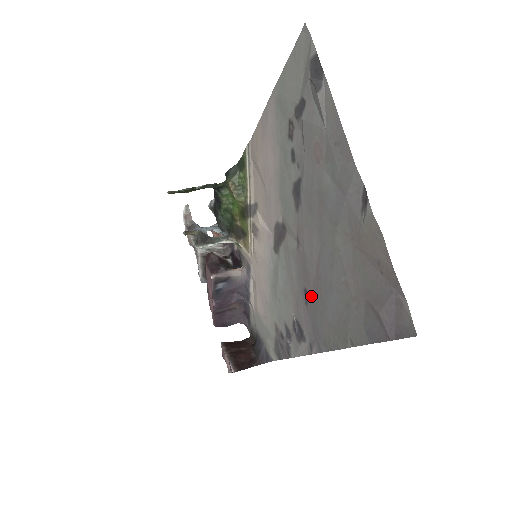
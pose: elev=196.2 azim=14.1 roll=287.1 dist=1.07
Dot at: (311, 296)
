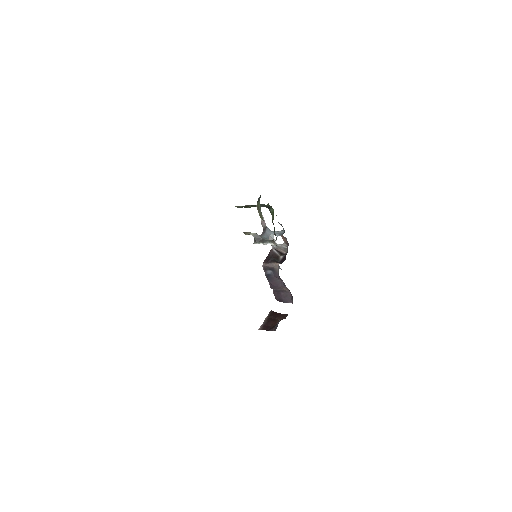
Dot at: occluded
